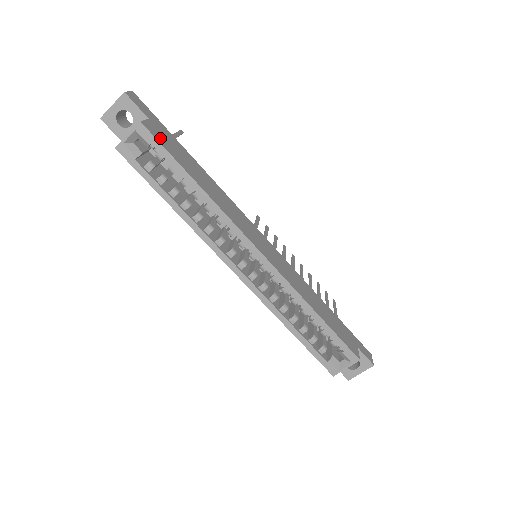
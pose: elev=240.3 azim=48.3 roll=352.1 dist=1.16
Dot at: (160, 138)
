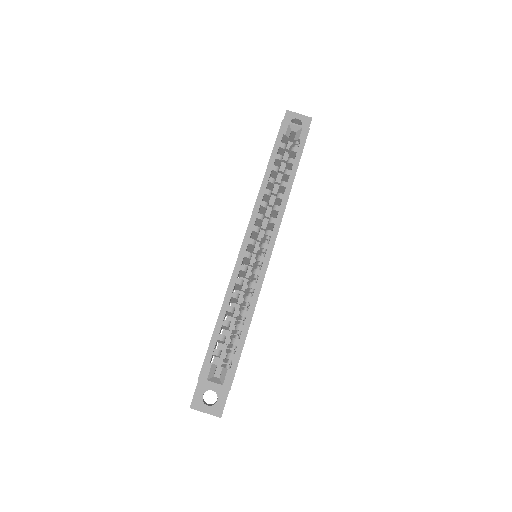
Dot at: occluded
